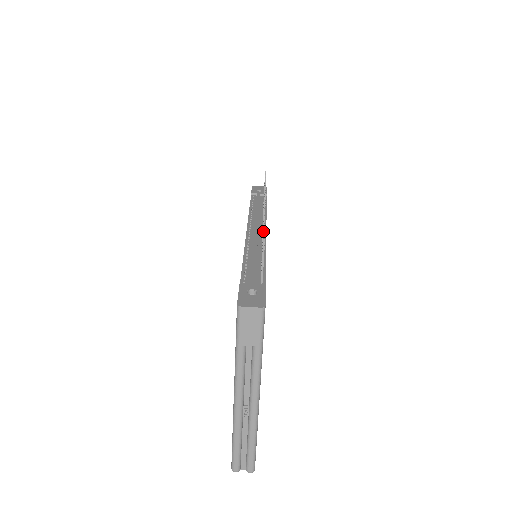
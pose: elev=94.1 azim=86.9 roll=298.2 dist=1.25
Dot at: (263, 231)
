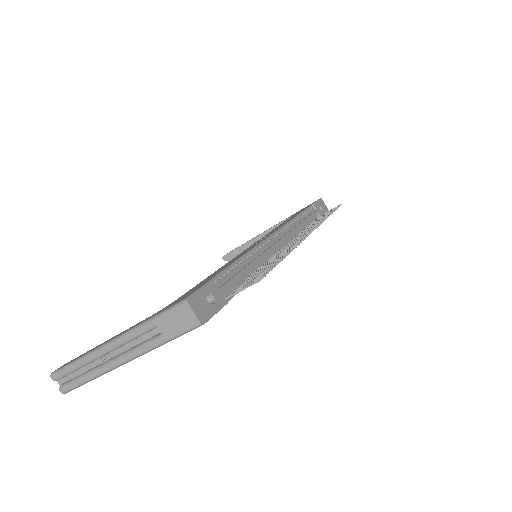
Dot at: (277, 263)
